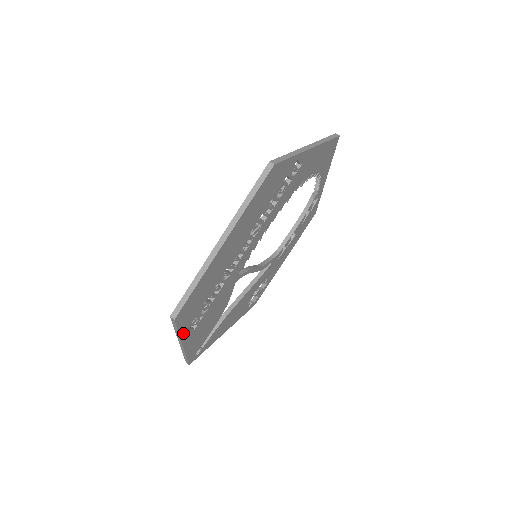
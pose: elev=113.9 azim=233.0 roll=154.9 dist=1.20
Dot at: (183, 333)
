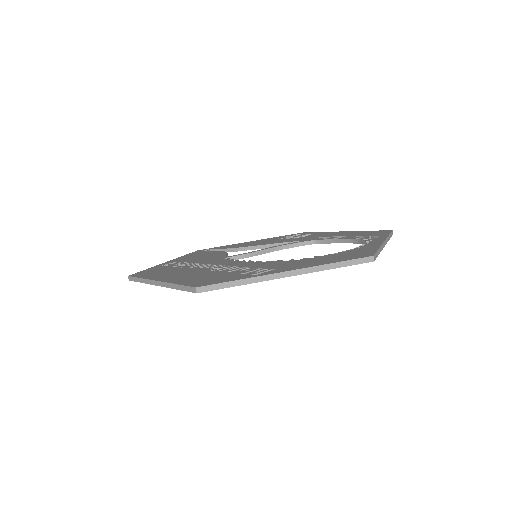
Dot at: occluded
